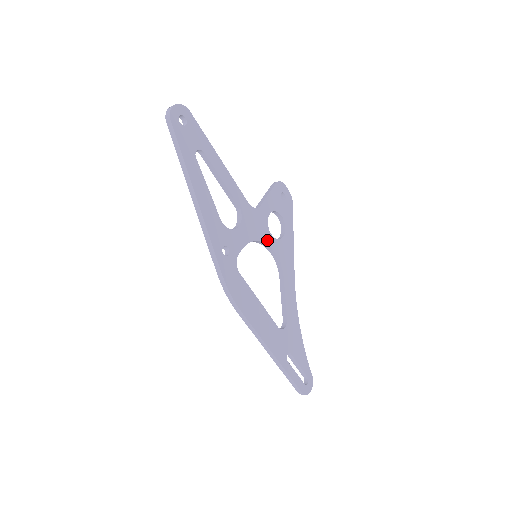
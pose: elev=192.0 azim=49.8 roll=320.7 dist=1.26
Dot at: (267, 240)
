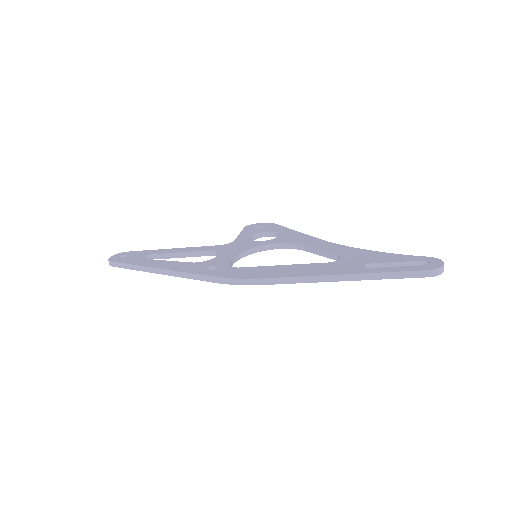
Dot at: (260, 245)
